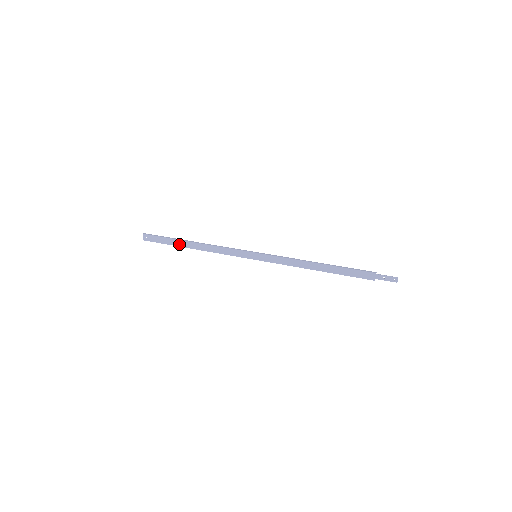
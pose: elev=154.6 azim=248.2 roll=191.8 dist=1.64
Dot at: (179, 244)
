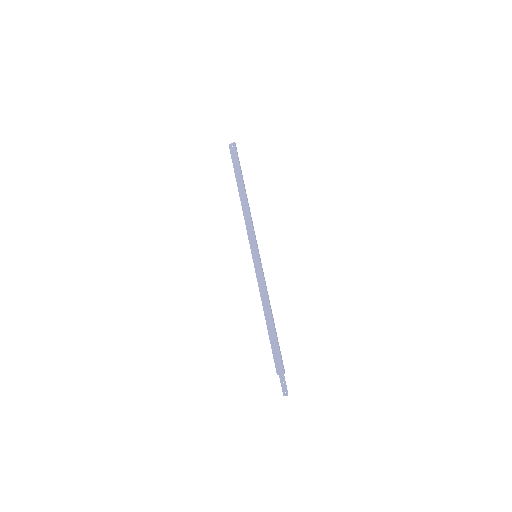
Dot at: (239, 180)
